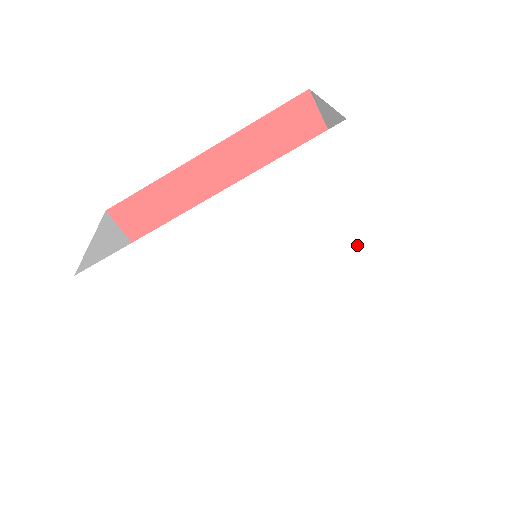
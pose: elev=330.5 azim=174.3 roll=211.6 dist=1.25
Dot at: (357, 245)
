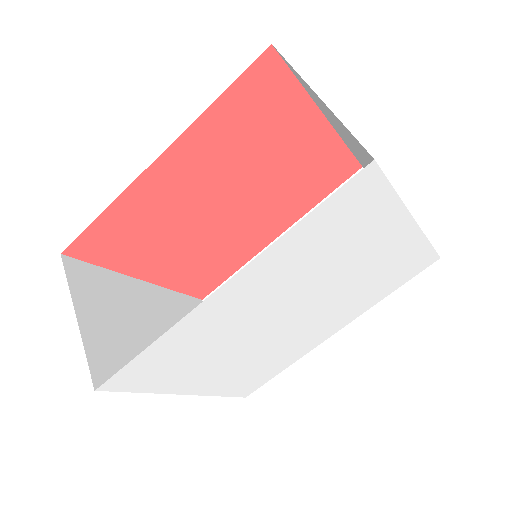
Dot at: (379, 248)
